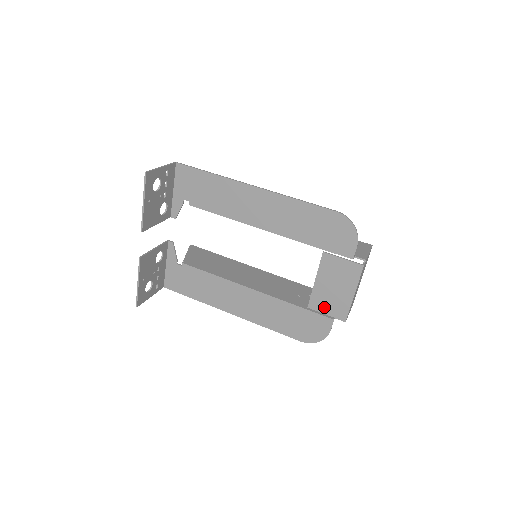
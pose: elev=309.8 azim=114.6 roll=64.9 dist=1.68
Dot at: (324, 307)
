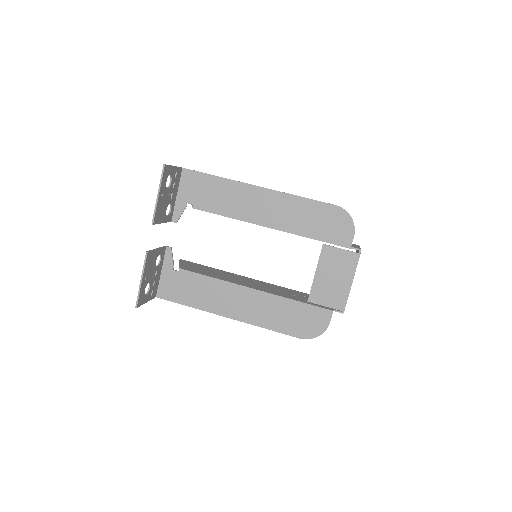
Dot at: (324, 299)
